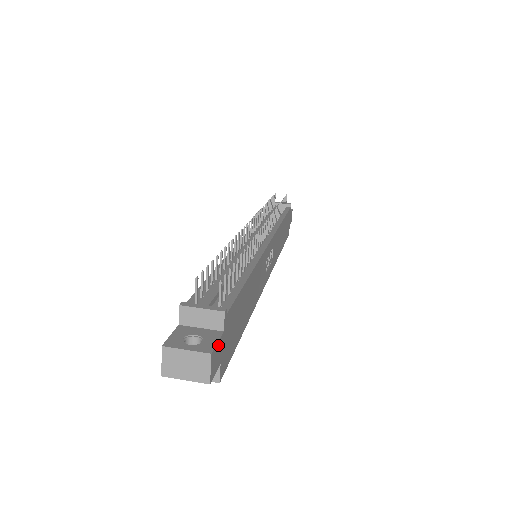
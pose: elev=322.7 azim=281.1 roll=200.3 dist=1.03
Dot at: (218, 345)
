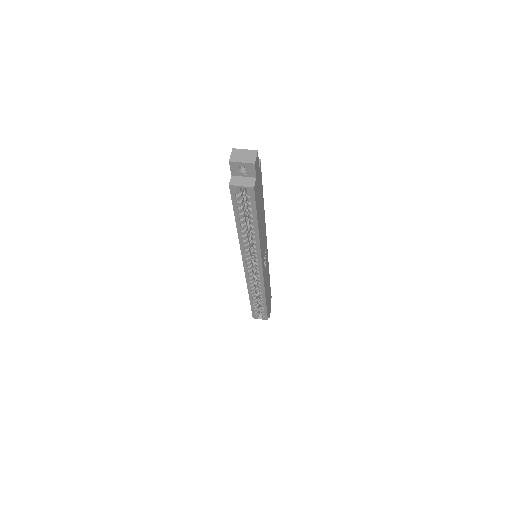
Dot at: (258, 162)
